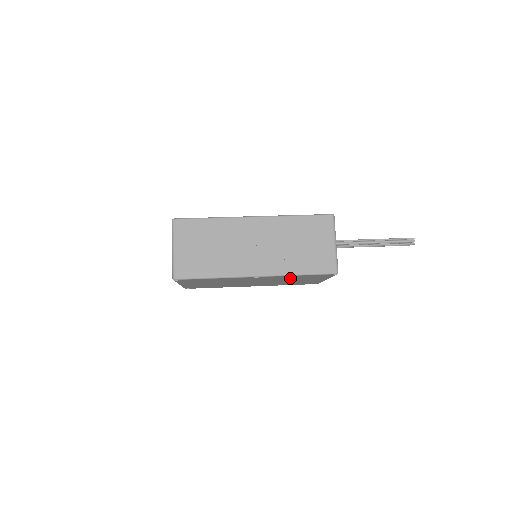
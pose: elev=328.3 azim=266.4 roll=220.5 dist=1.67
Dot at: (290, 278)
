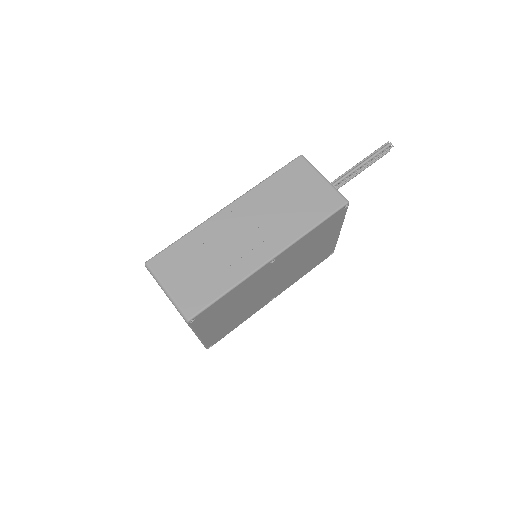
Dot at: (306, 246)
